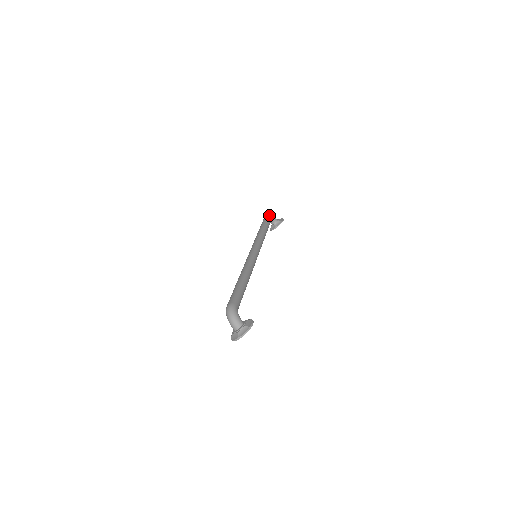
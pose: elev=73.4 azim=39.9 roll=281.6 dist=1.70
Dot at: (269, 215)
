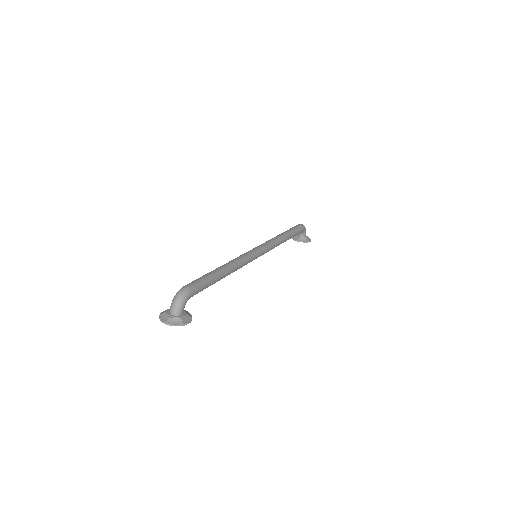
Dot at: (303, 227)
